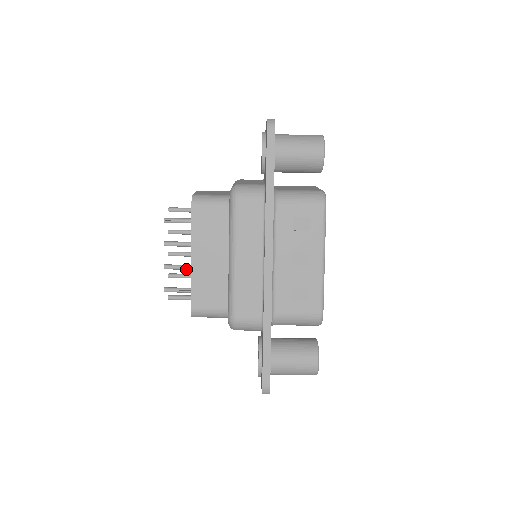
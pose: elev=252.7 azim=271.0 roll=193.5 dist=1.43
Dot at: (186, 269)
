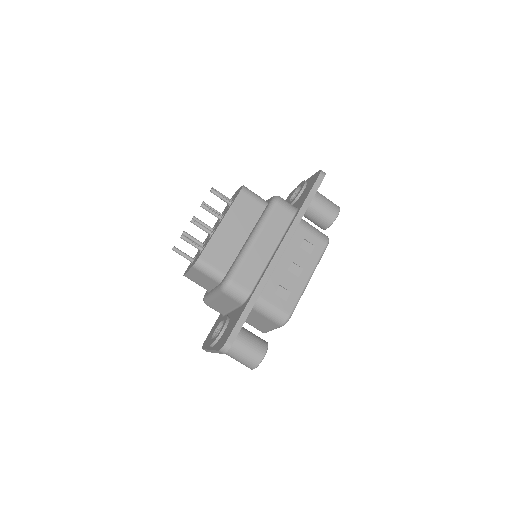
Dot at: (207, 231)
